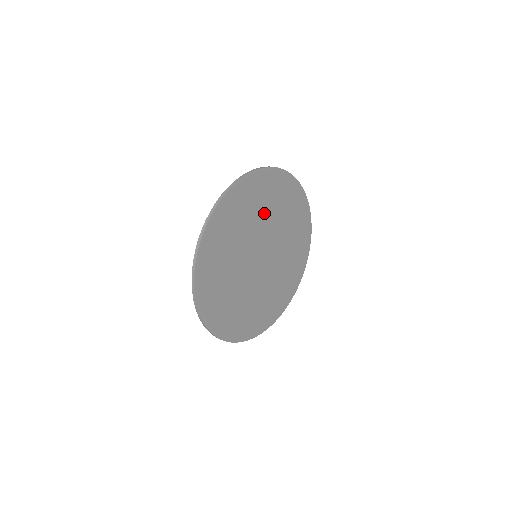
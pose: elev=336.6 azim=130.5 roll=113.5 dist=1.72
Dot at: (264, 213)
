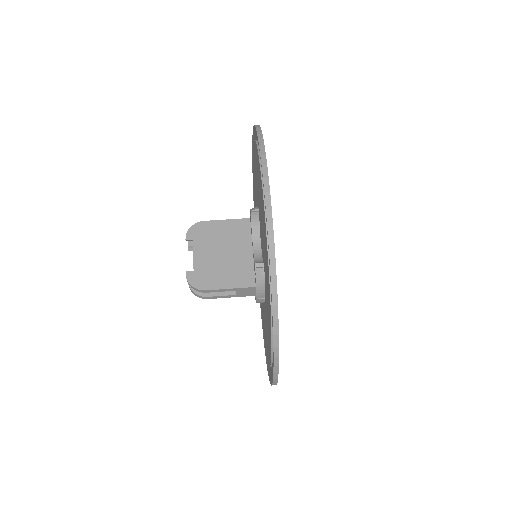
Dot at: occluded
